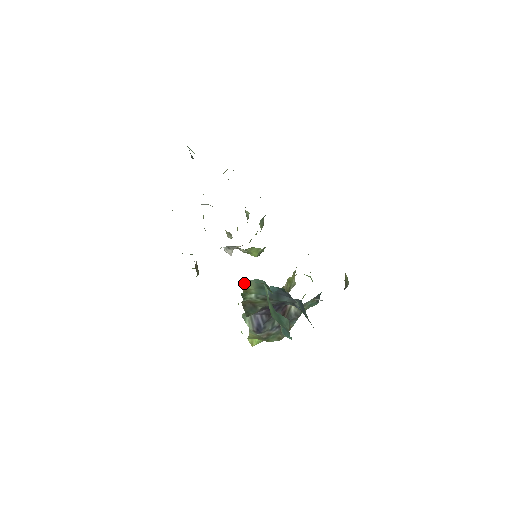
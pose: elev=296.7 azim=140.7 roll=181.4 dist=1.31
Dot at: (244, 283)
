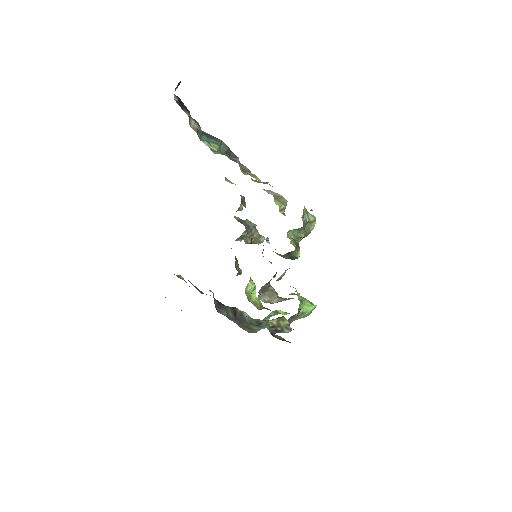
Dot at: occluded
